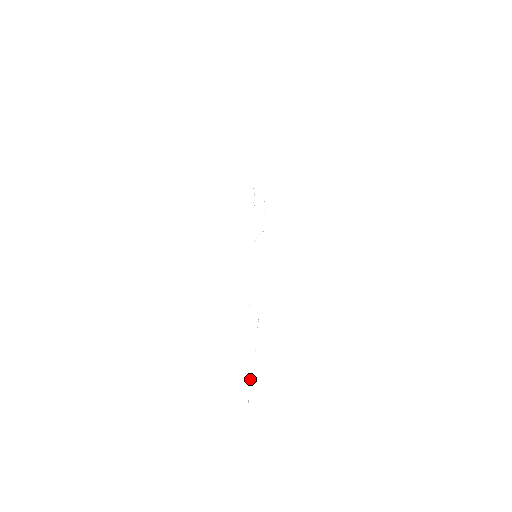
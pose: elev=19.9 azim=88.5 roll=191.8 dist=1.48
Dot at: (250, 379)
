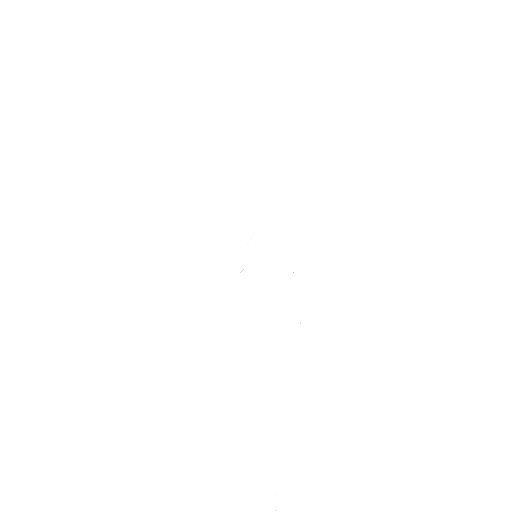
Dot at: occluded
